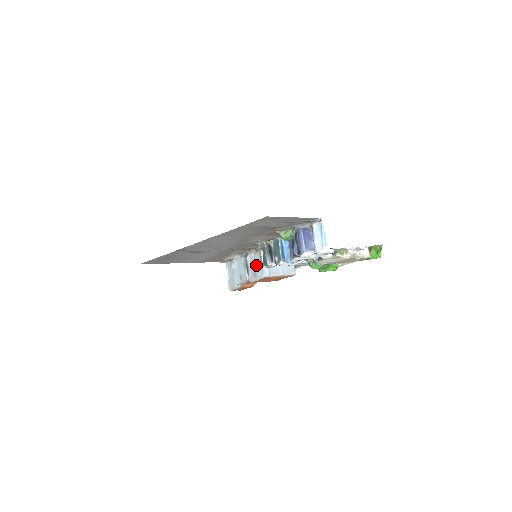
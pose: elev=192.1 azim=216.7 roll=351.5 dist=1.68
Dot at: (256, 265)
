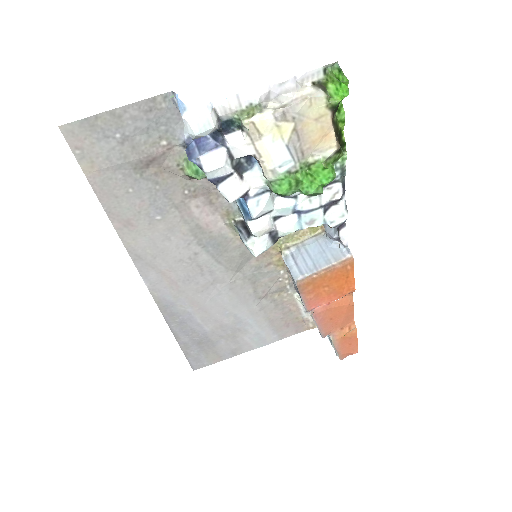
Dot at: occluded
